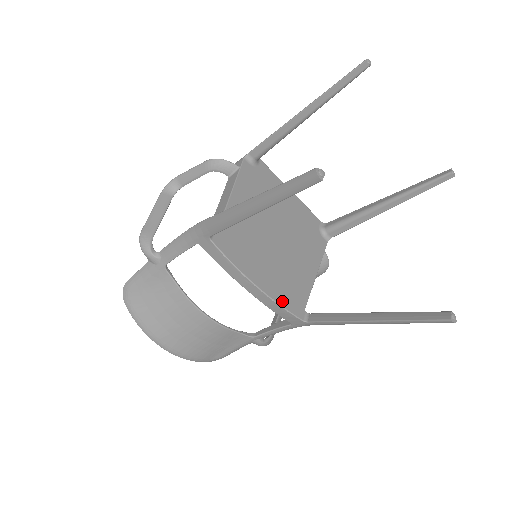
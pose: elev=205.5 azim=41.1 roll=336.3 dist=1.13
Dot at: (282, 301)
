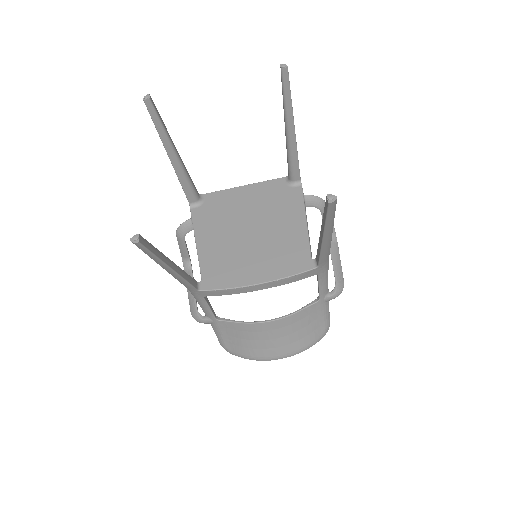
Dot at: (285, 273)
